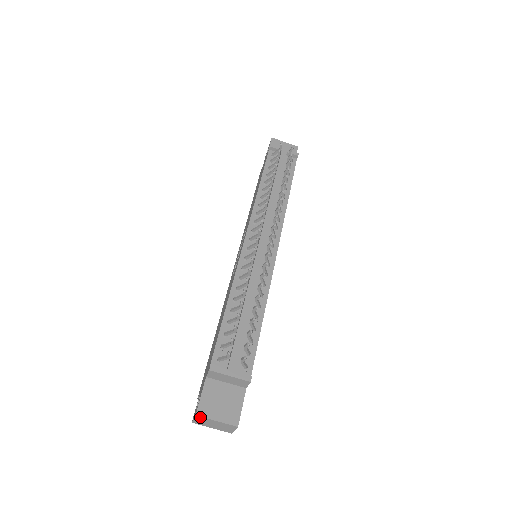
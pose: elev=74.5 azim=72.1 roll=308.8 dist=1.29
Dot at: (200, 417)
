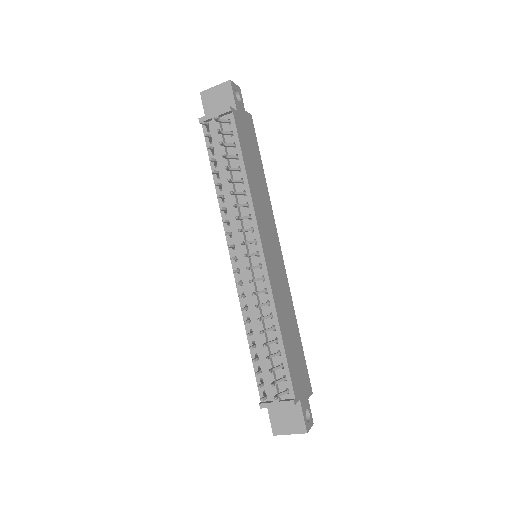
Dot at: (278, 434)
